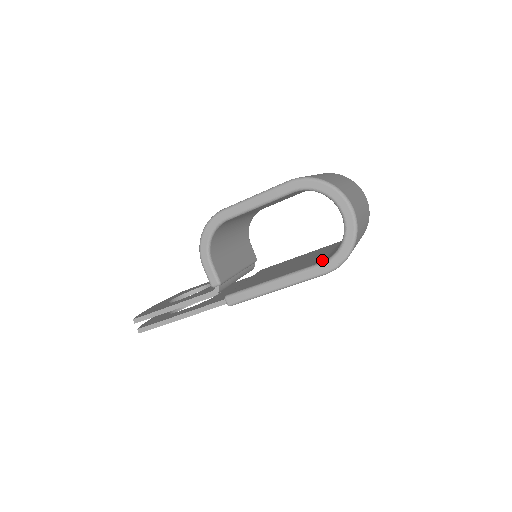
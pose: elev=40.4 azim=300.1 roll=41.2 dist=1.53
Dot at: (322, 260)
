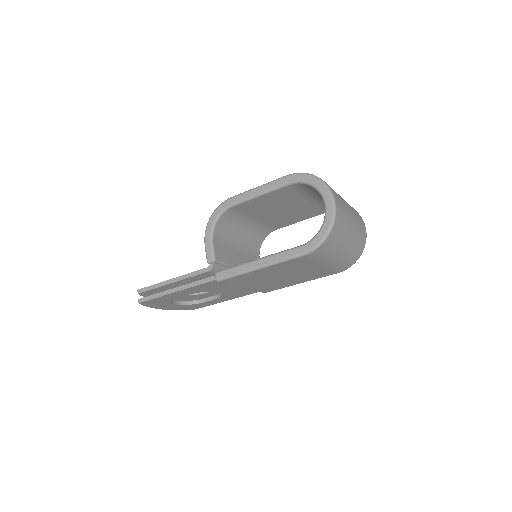
Dot at: occluded
